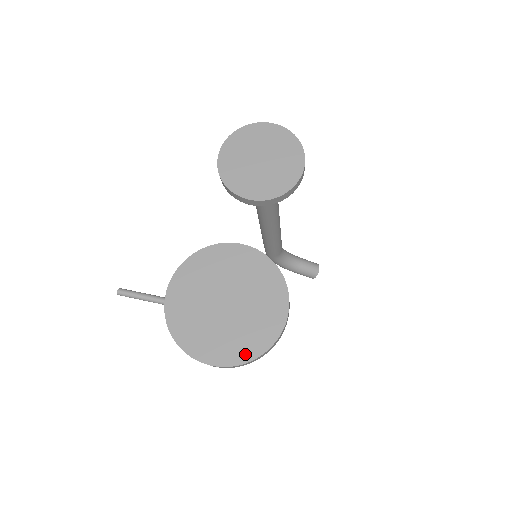
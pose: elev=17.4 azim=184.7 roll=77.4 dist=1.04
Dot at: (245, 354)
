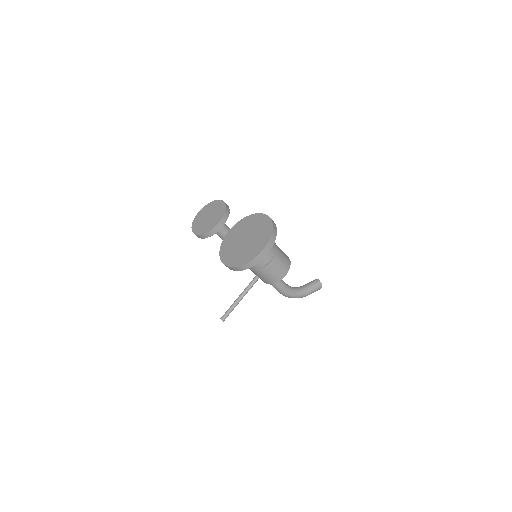
Dot at: (268, 234)
